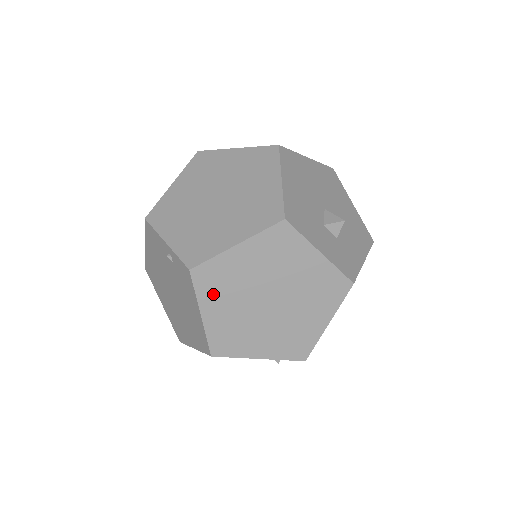
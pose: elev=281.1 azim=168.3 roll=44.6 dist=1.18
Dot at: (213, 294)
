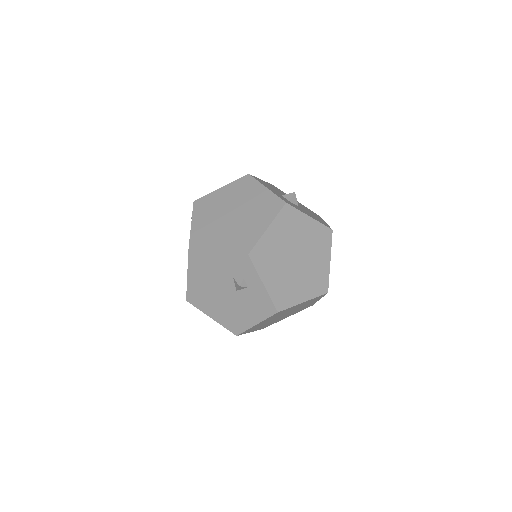
Dot at: (202, 213)
